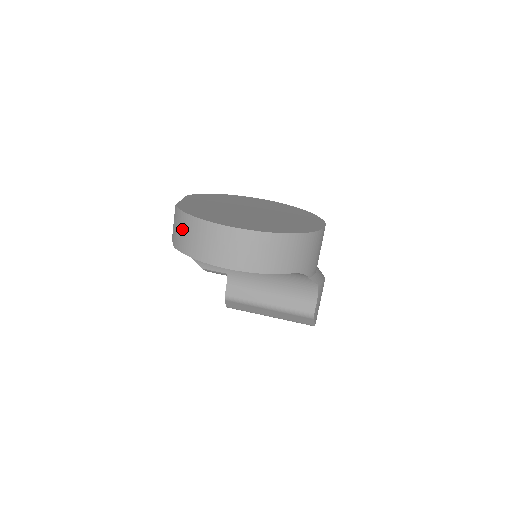
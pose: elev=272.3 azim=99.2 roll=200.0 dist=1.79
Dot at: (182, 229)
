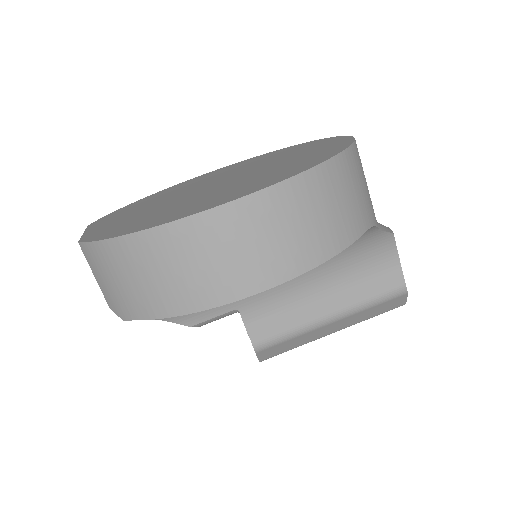
Dot at: (120, 275)
